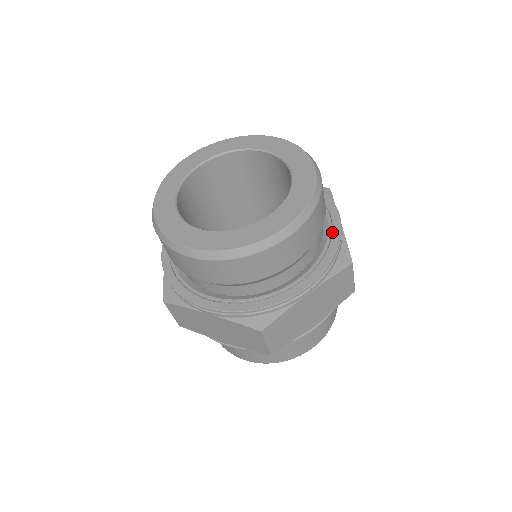
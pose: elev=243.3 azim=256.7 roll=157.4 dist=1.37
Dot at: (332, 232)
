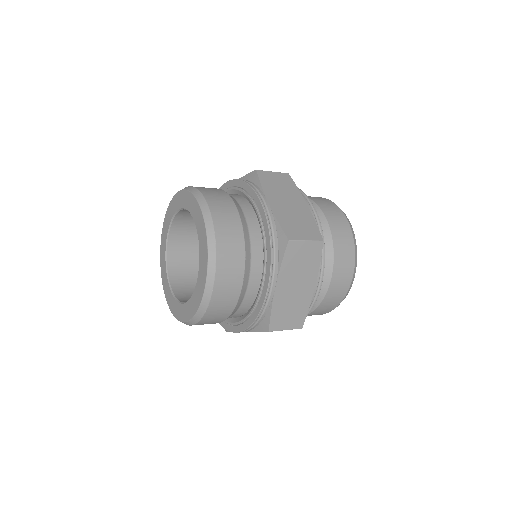
Dot at: (263, 225)
